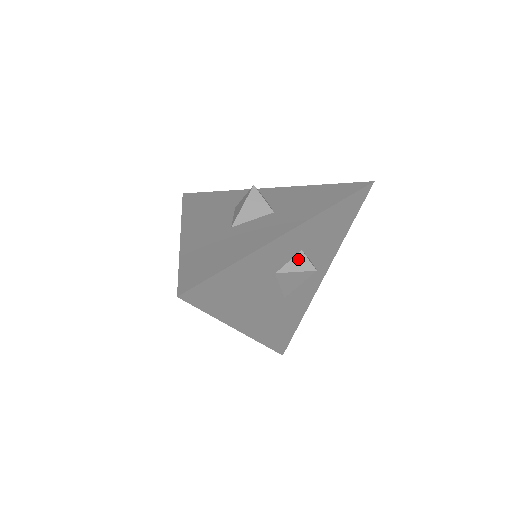
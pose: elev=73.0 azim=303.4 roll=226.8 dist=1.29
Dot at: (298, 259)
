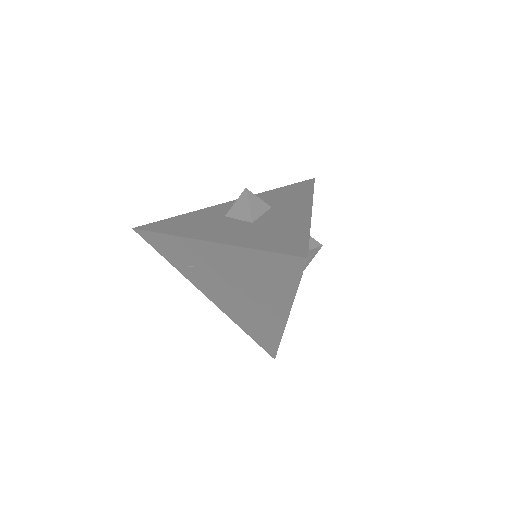
Dot at: occluded
